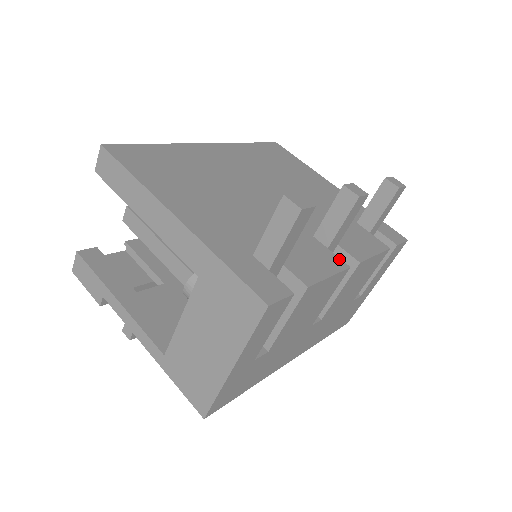
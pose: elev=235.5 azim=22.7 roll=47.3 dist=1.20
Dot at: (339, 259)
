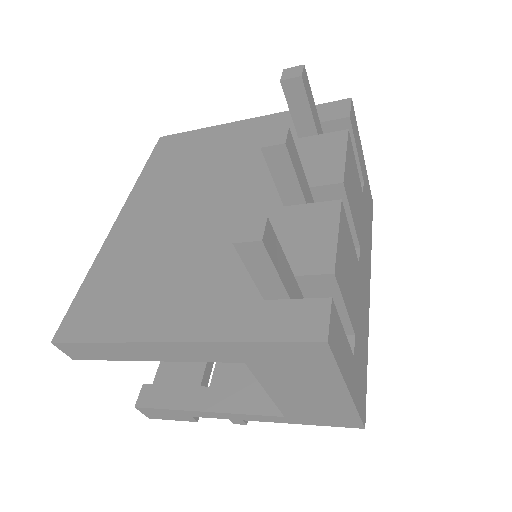
Dot at: (325, 203)
